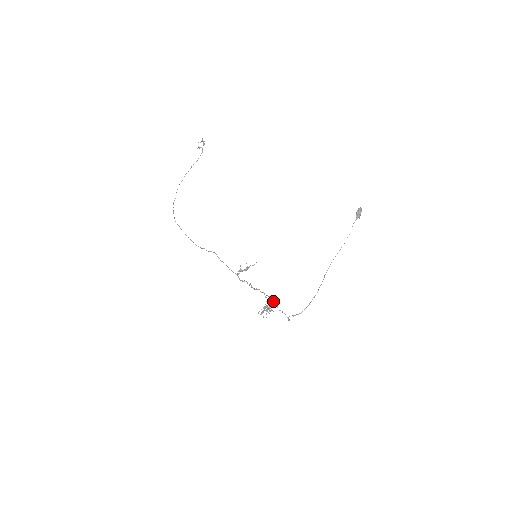
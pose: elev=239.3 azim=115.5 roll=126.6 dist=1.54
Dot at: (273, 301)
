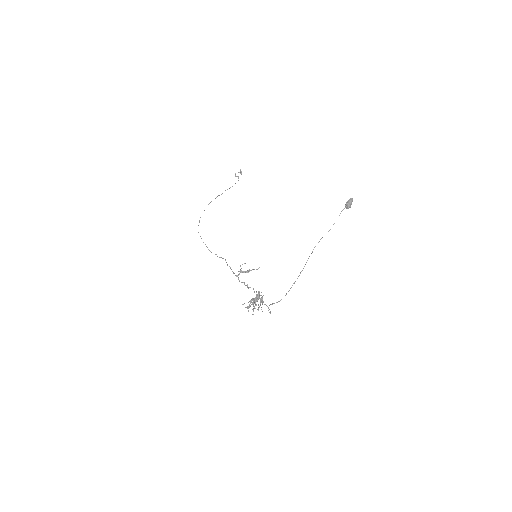
Dot at: (259, 293)
